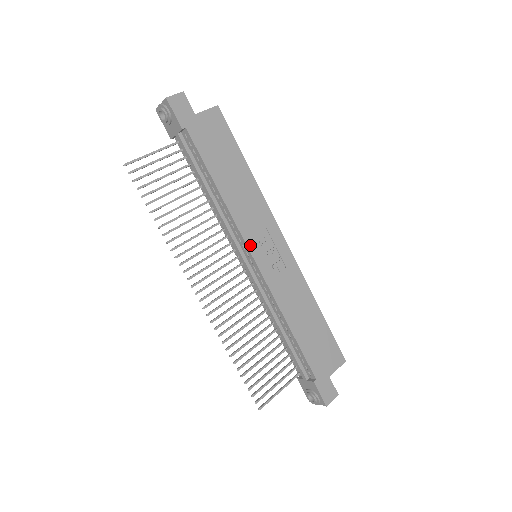
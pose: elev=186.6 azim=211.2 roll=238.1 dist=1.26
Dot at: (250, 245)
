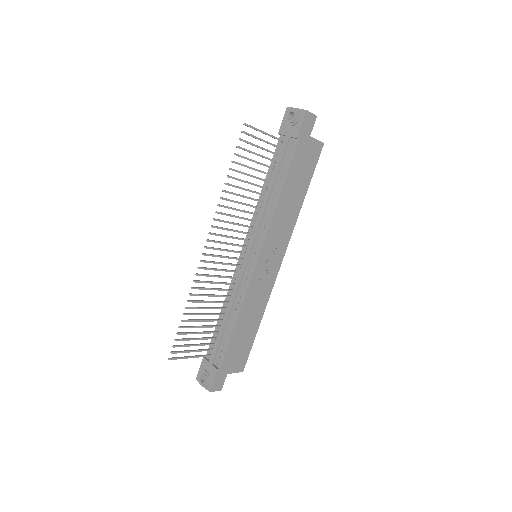
Dot at: (264, 247)
